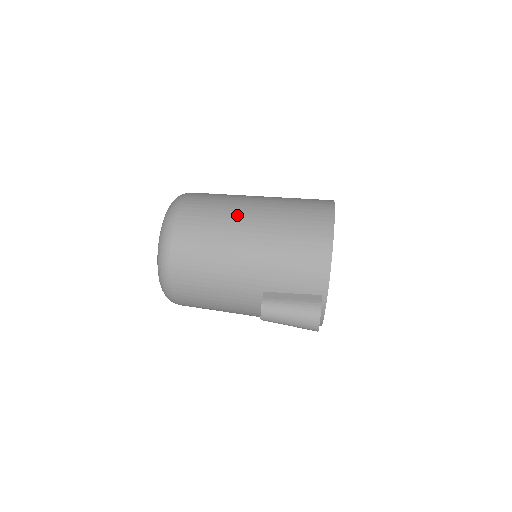
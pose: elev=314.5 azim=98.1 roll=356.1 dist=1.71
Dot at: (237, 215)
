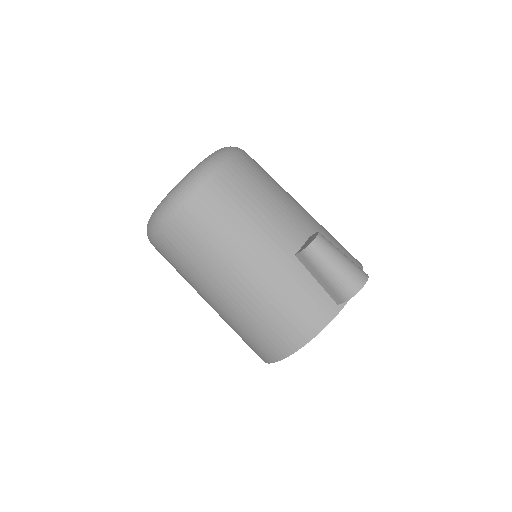
Dot at: (197, 291)
